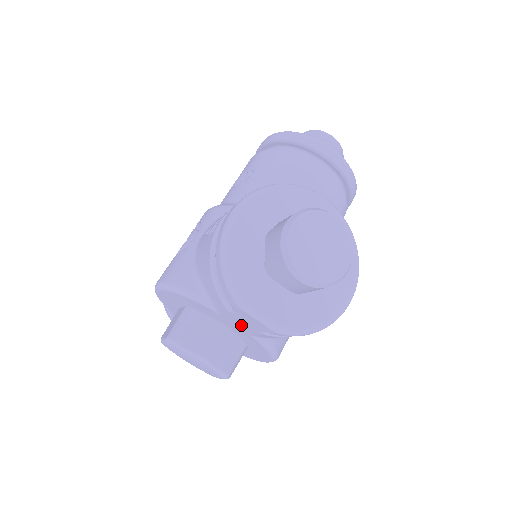
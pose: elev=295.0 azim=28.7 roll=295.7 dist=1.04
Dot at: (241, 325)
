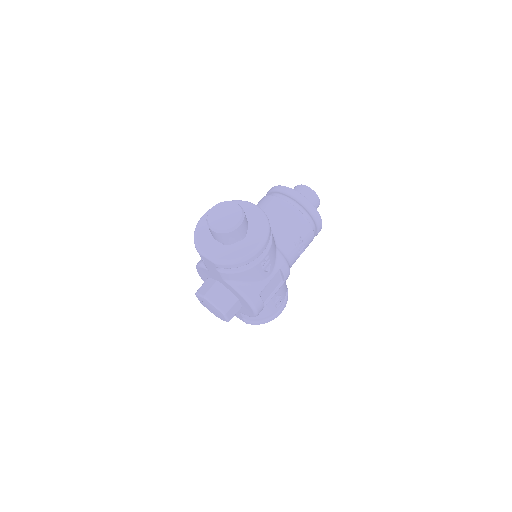
Dot at: (215, 272)
